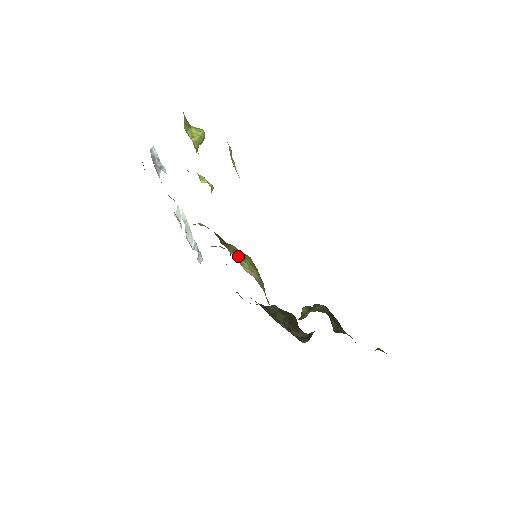
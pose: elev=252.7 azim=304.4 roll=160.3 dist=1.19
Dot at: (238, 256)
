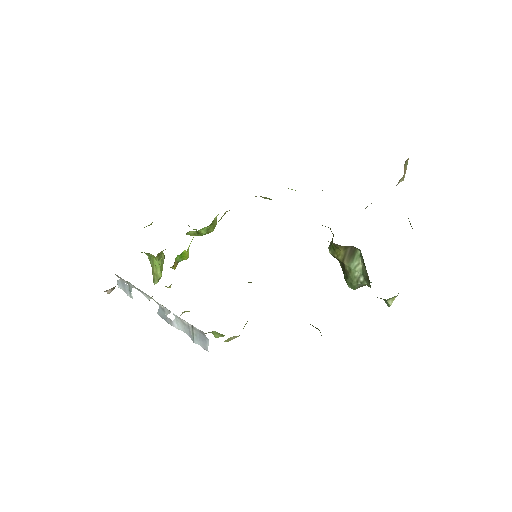
Dot at: occluded
